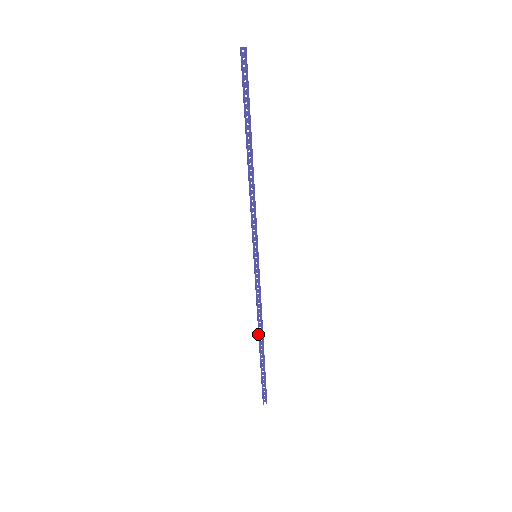
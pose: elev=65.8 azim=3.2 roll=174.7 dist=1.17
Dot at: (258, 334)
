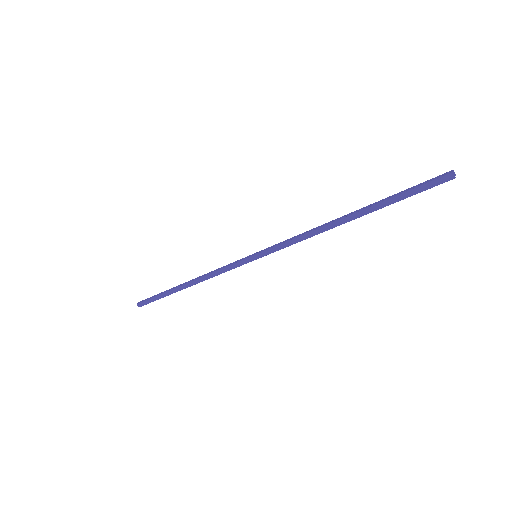
Dot at: (191, 285)
